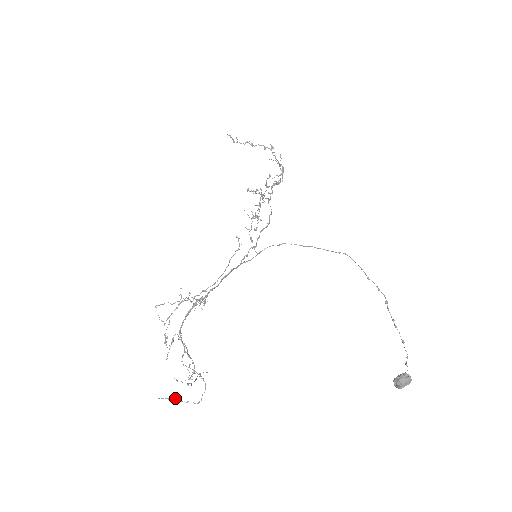
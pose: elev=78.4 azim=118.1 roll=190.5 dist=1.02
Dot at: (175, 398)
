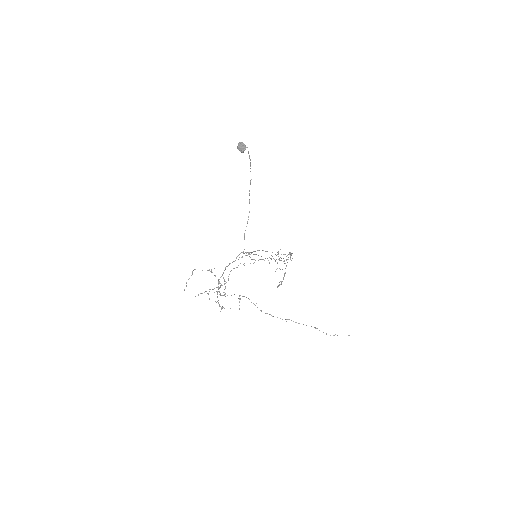
Dot at: occluded
